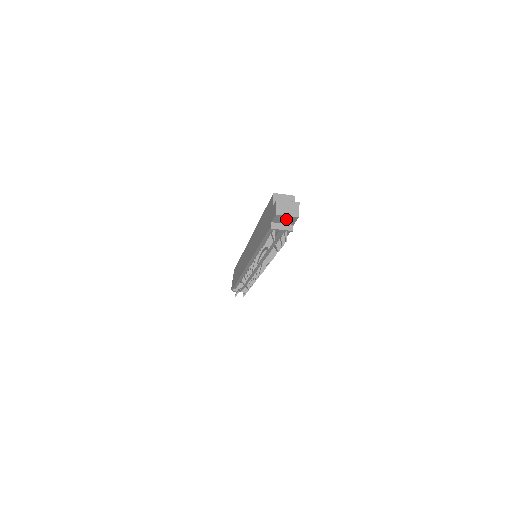
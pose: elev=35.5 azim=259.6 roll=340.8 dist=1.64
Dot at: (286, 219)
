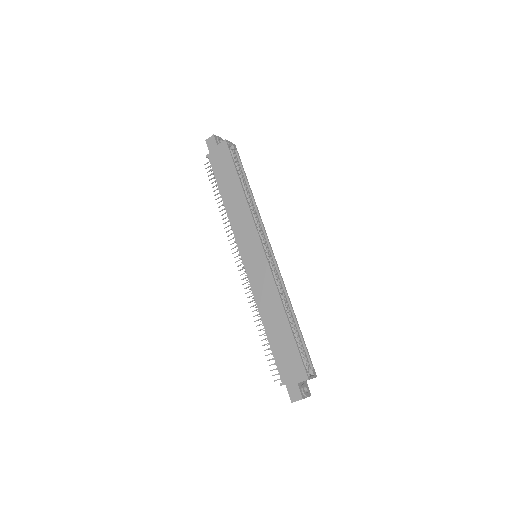
Dot at: occluded
